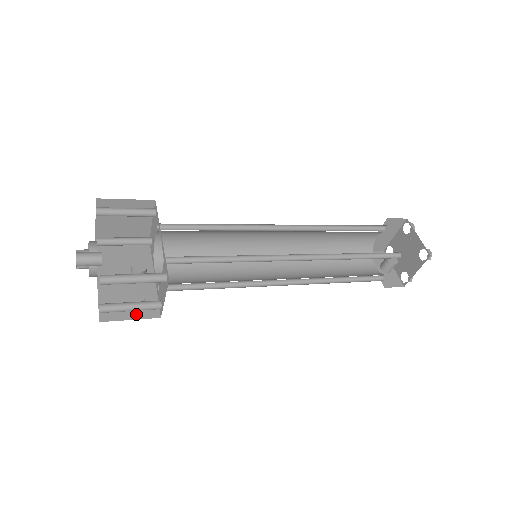
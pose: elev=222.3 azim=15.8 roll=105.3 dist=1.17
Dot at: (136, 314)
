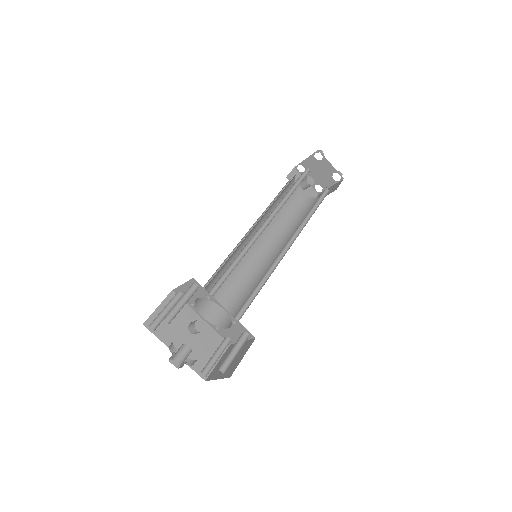
Dot at: occluded
